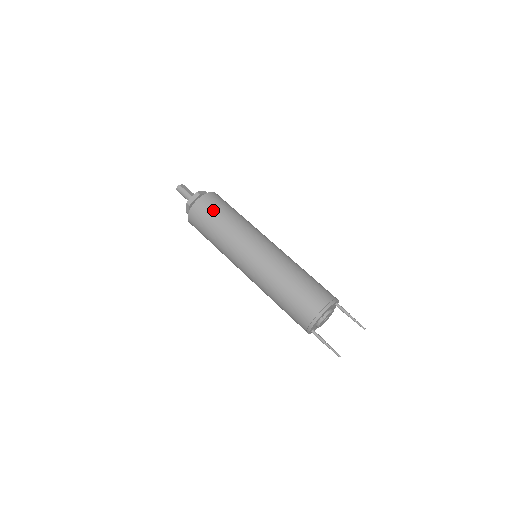
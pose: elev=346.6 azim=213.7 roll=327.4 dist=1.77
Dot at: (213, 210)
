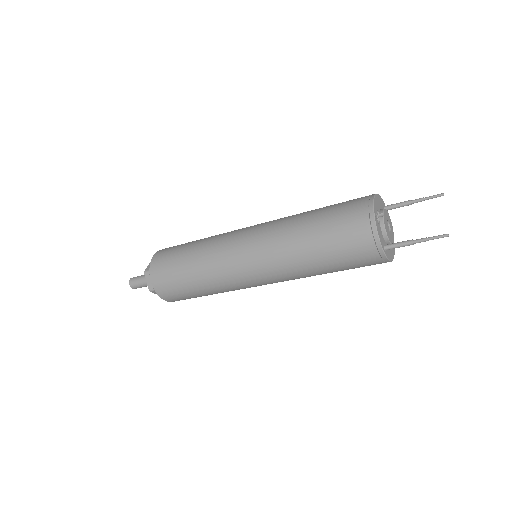
Dot at: (177, 246)
